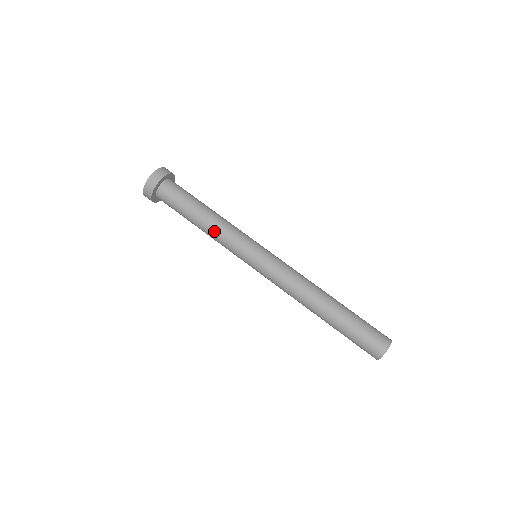
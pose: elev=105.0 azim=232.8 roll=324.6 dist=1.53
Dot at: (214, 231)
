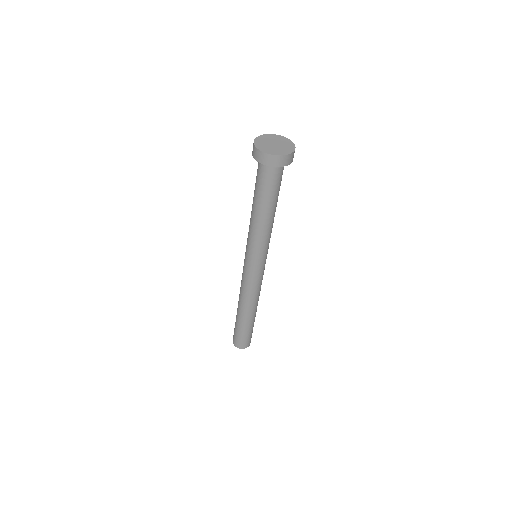
Dot at: (263, 229)
